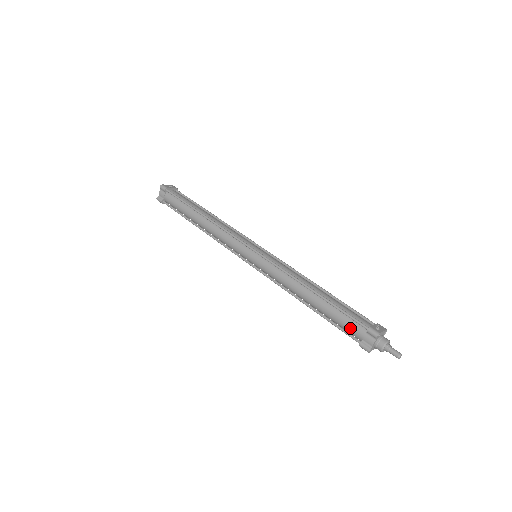
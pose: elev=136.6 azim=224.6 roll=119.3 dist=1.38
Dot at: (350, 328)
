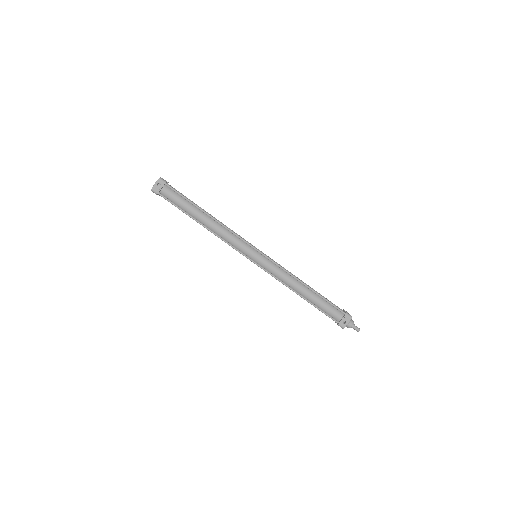
Dot at: occluded
